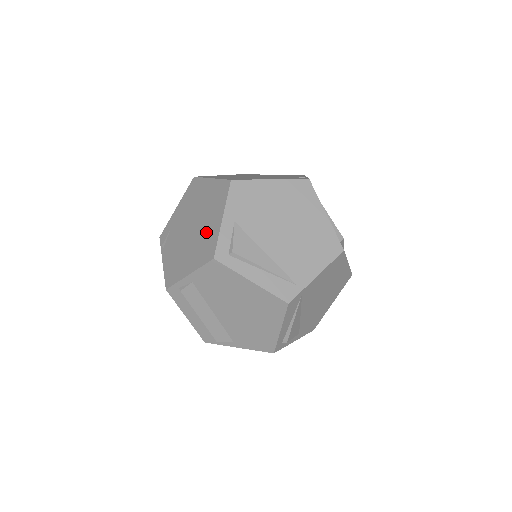
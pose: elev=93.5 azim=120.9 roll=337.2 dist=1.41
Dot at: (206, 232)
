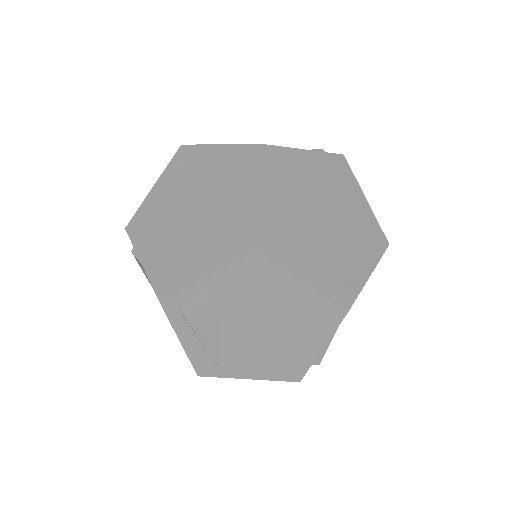
Dot at: (188, 254)
